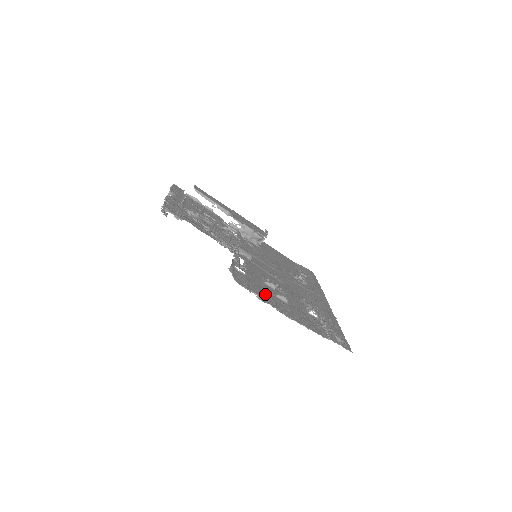
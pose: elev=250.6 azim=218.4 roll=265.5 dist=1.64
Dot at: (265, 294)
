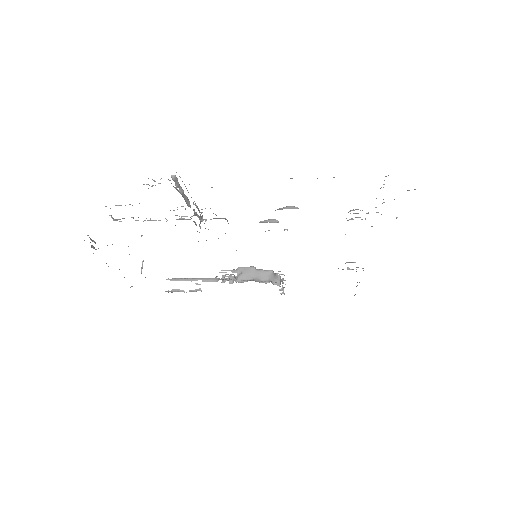
Dot at: occluded
